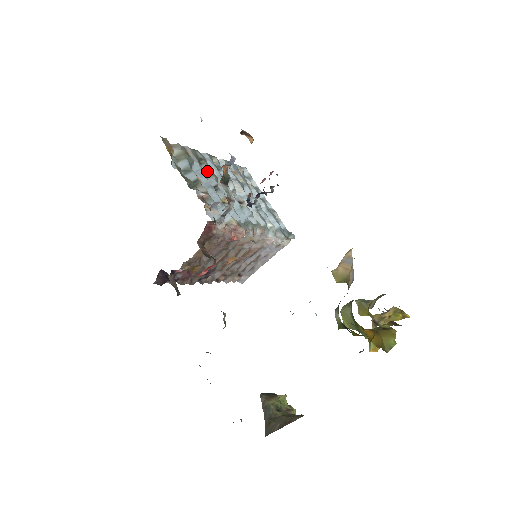
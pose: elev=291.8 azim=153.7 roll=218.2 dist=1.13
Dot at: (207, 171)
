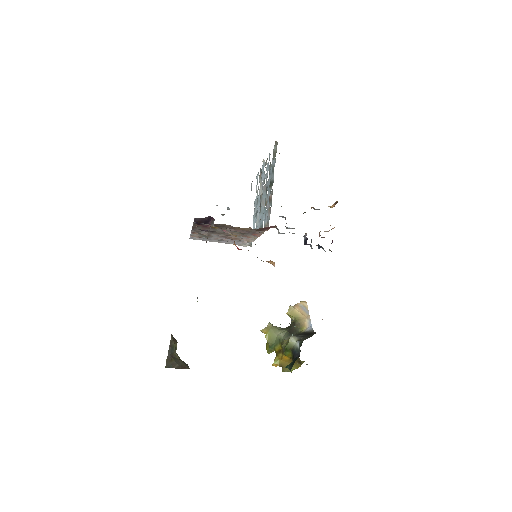
Dot at: occluded
